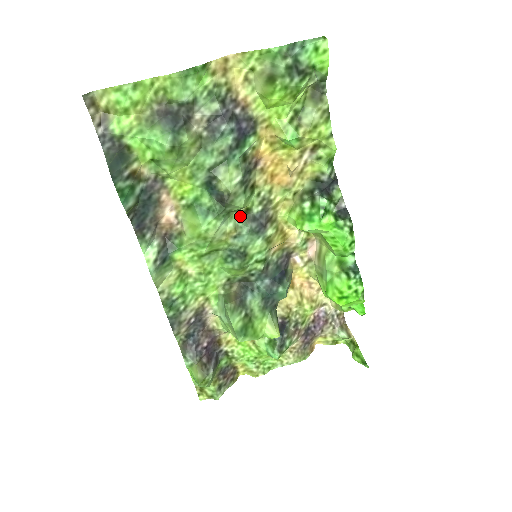
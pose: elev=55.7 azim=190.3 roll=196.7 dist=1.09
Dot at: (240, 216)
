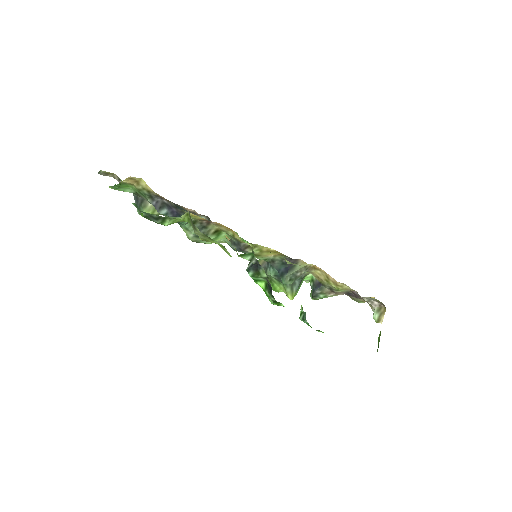
Dot at: occluded
